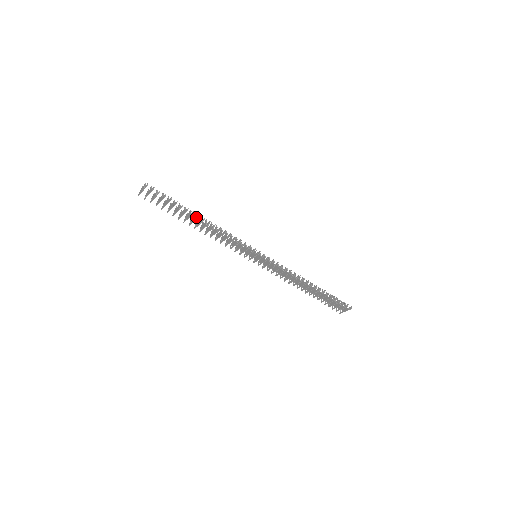
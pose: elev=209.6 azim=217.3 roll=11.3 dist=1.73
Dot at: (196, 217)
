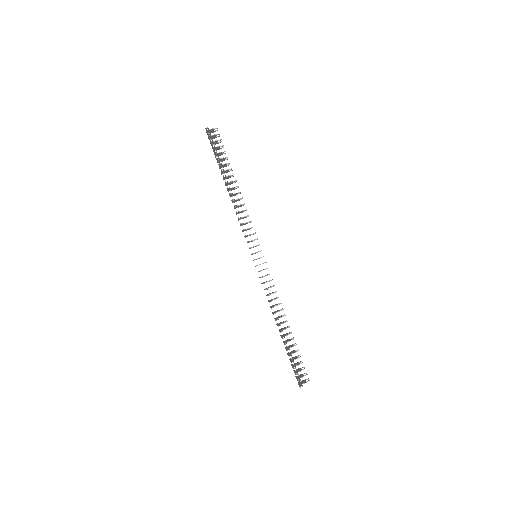
Dot at: (227, 181)
